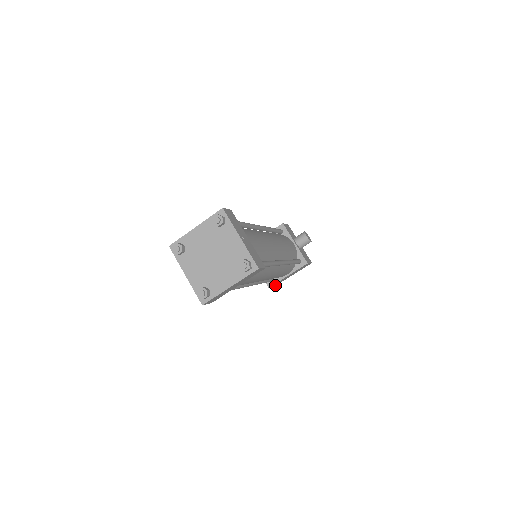
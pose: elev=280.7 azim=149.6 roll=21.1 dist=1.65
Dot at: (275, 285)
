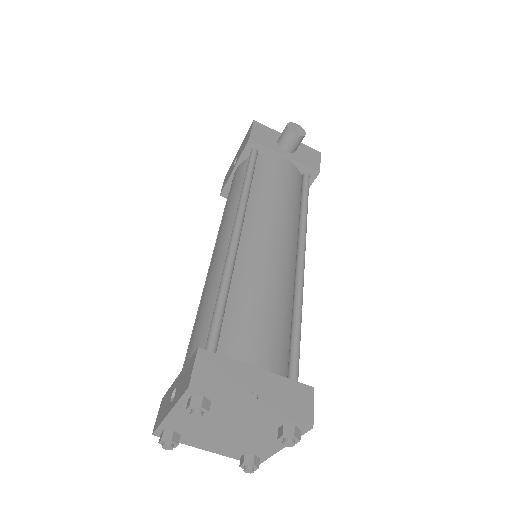
Dot at: occluded
